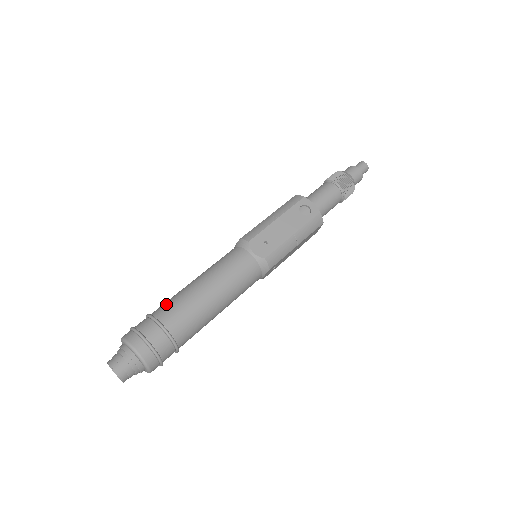
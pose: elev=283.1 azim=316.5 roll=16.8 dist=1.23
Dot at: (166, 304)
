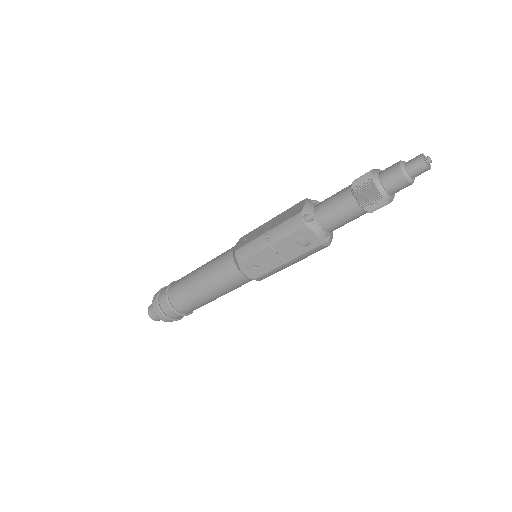
Dot at: (176, 291)
